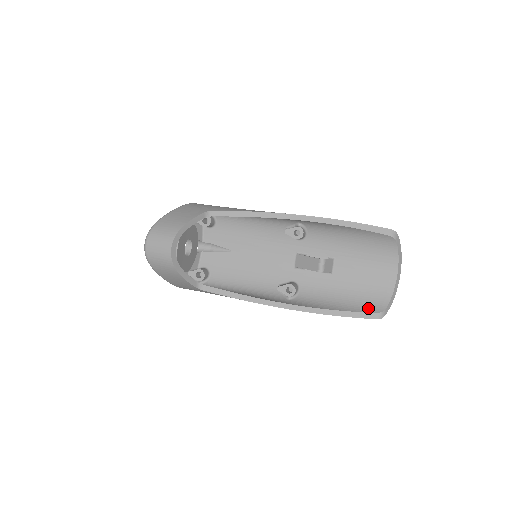
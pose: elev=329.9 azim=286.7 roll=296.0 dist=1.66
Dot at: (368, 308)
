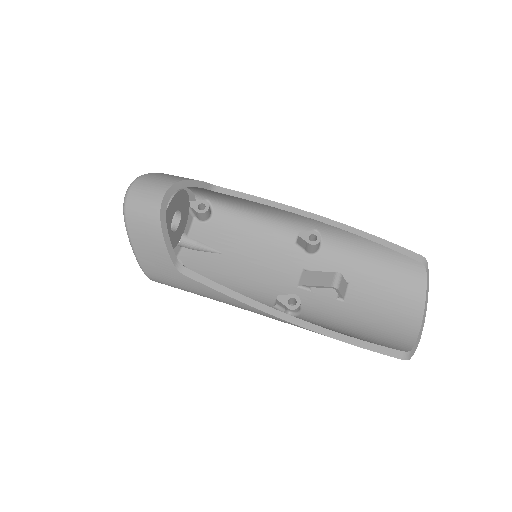
Dot at: (389, 344)
